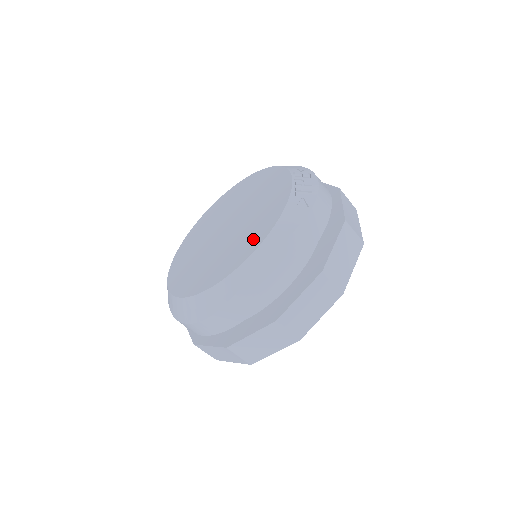
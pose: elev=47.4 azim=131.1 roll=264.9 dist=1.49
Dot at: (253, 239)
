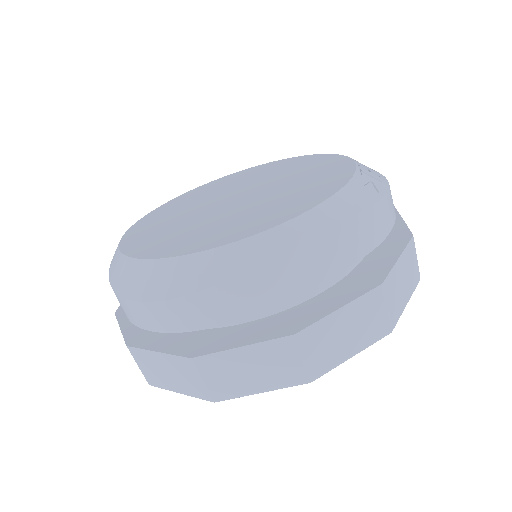
Dot at: (292, 206)
